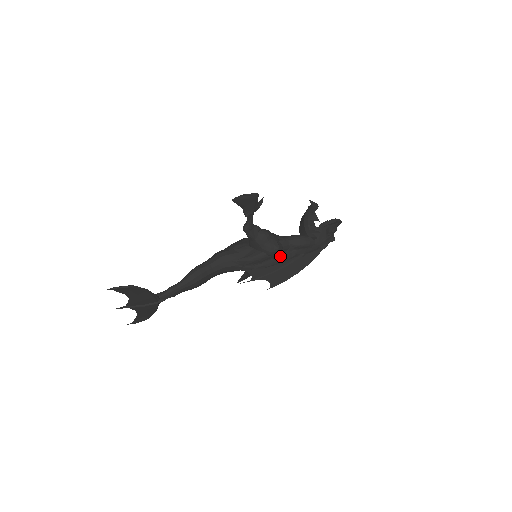
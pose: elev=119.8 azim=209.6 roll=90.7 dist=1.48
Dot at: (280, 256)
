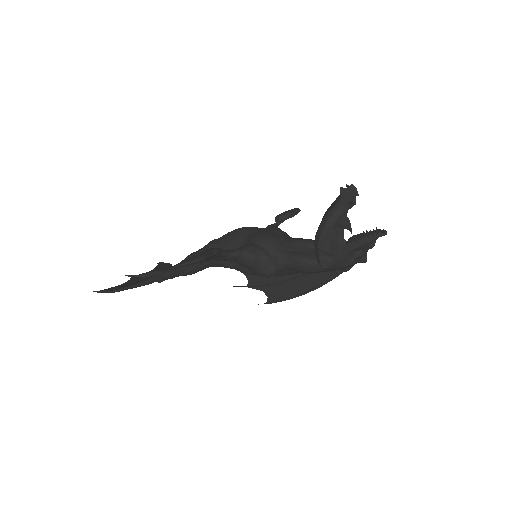
Dot at: (280, 272)
